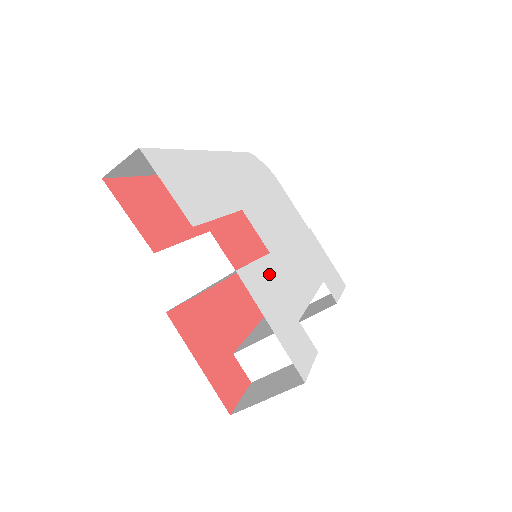
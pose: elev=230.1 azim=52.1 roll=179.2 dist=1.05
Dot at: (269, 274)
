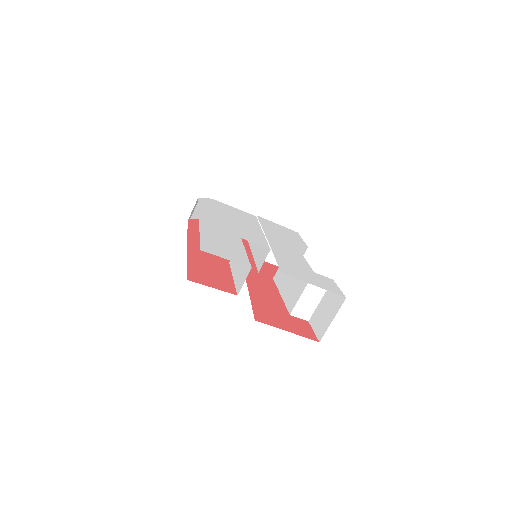
Dot at: (285, 261)
